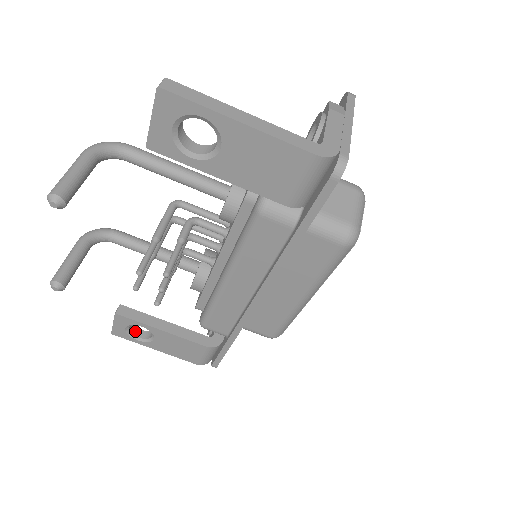
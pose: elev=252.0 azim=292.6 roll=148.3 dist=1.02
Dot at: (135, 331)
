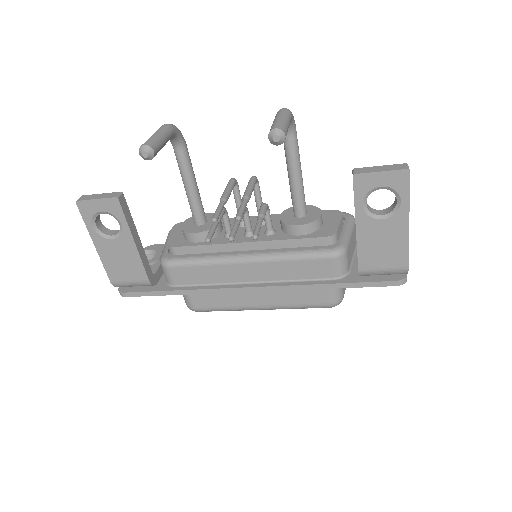
Dot at: (98, 217)
